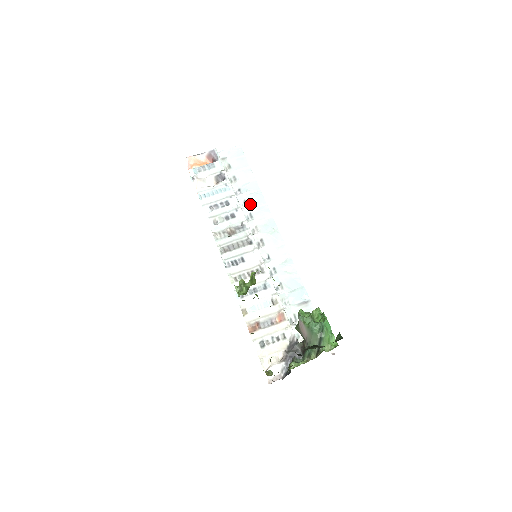
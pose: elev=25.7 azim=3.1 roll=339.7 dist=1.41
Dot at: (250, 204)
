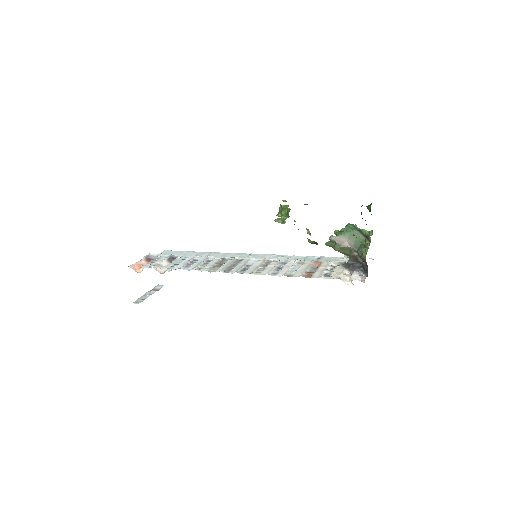
Dot at: occluded
